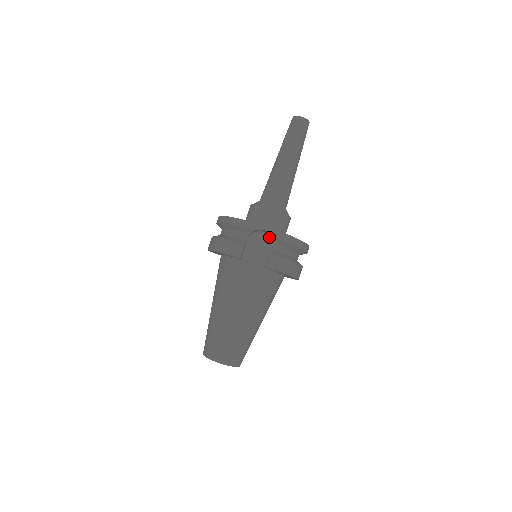
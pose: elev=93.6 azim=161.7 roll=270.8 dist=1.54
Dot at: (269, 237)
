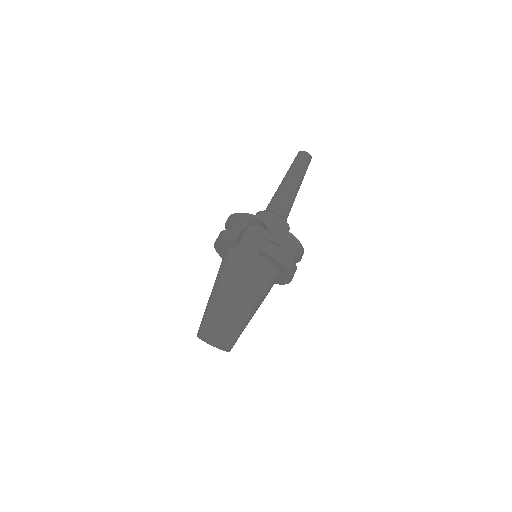
Dot at: (264, 230)
